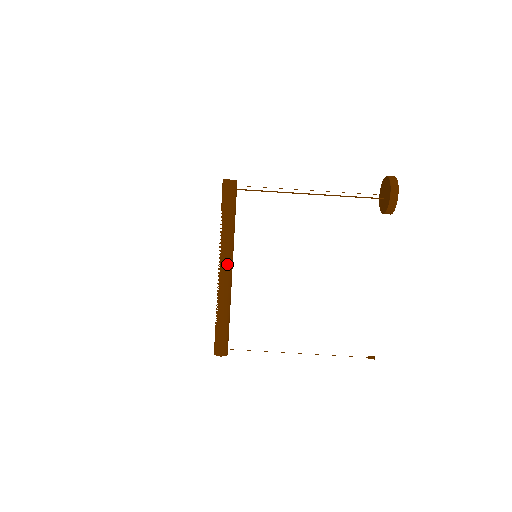
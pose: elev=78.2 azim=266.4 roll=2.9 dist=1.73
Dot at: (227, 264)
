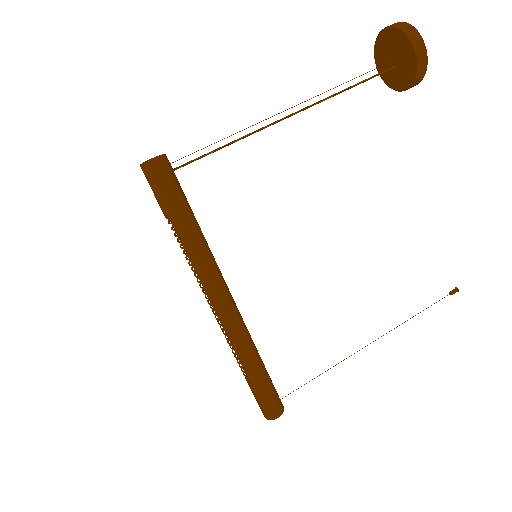
Dot at: (223, 295)
